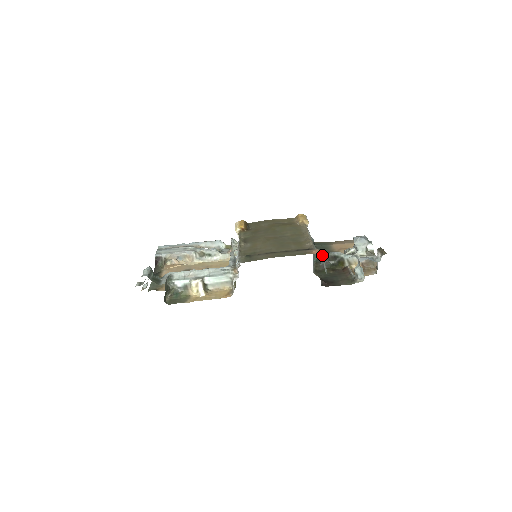
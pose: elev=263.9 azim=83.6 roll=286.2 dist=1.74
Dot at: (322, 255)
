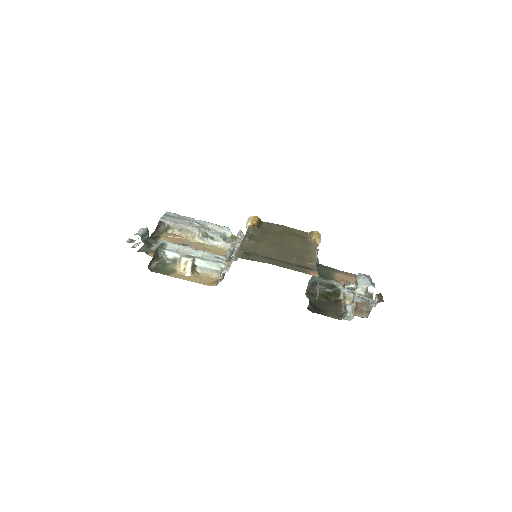
Dot at: (321, 279)
